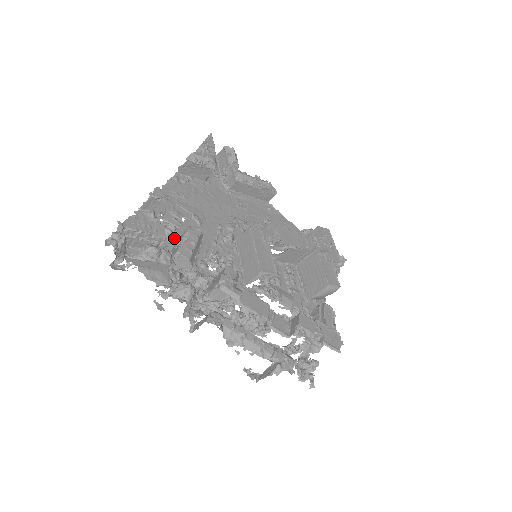
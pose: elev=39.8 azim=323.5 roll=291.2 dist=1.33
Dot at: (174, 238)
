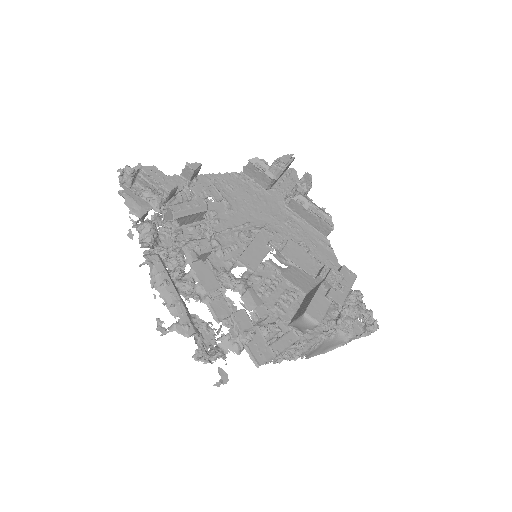
Dot at: occluded
